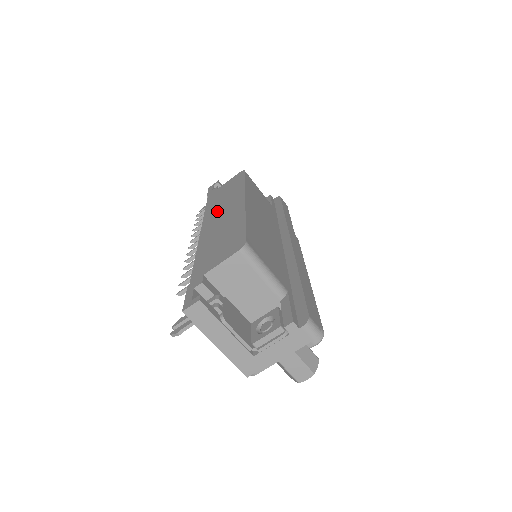
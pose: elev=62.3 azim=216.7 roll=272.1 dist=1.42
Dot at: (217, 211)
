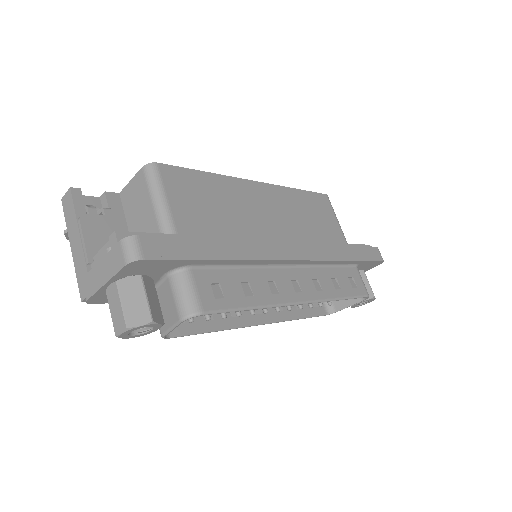
Dot at: occluded
